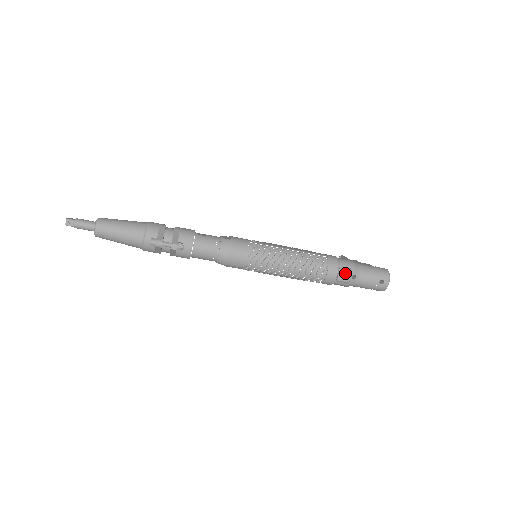
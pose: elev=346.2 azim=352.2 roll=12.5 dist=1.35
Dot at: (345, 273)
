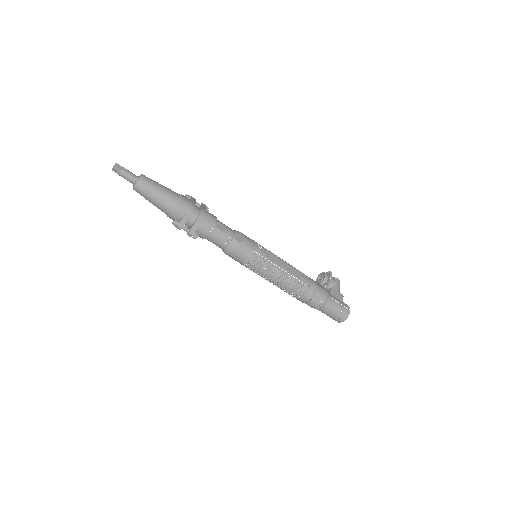
Dot at: (314, 304)
